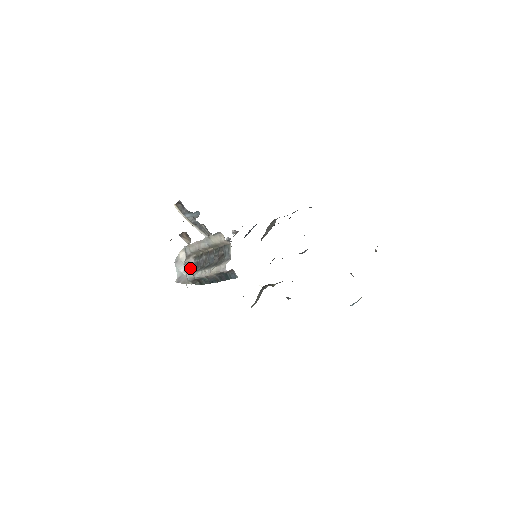
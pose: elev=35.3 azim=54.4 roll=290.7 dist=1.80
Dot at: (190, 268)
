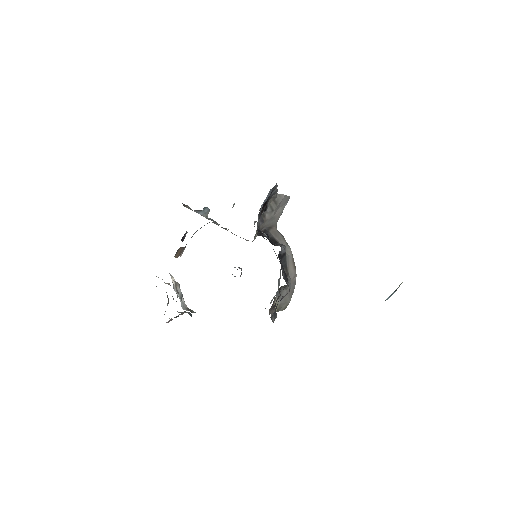
Dot at: (181, 297)
